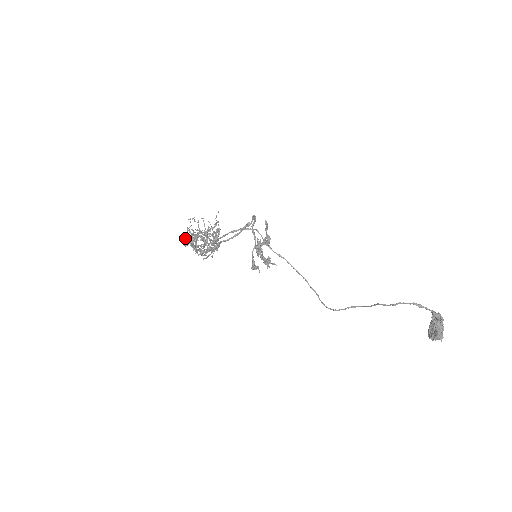
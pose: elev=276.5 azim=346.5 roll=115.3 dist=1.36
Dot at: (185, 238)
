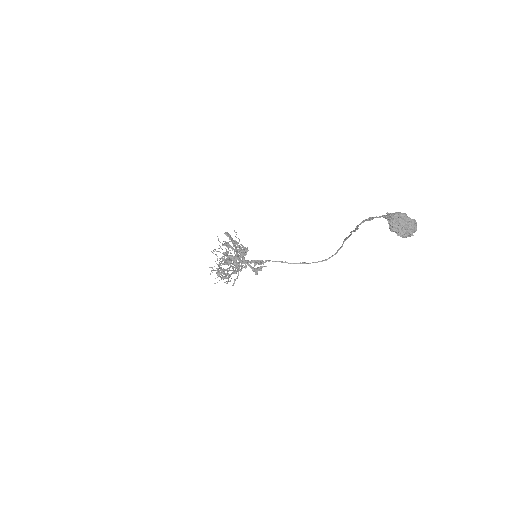
Dot at: occluded
